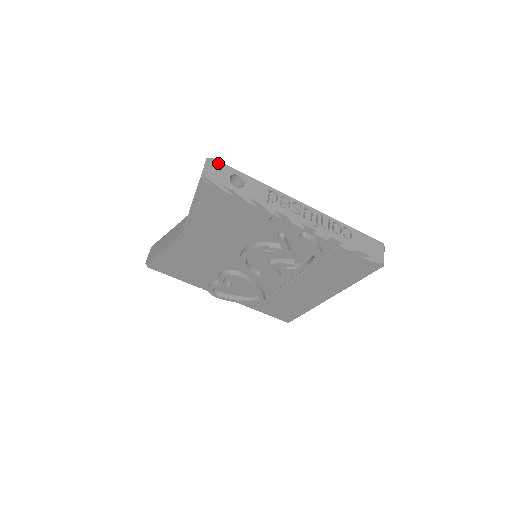
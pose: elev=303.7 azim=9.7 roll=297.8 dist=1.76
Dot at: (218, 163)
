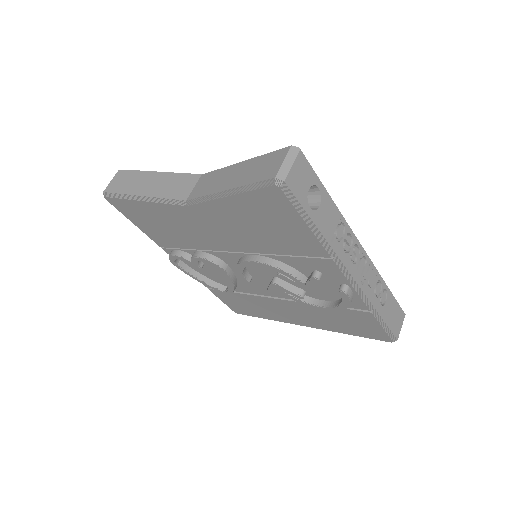
Dot at: (304, 161)
